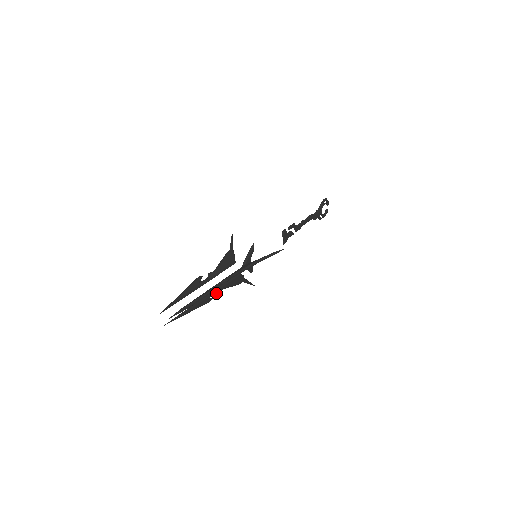
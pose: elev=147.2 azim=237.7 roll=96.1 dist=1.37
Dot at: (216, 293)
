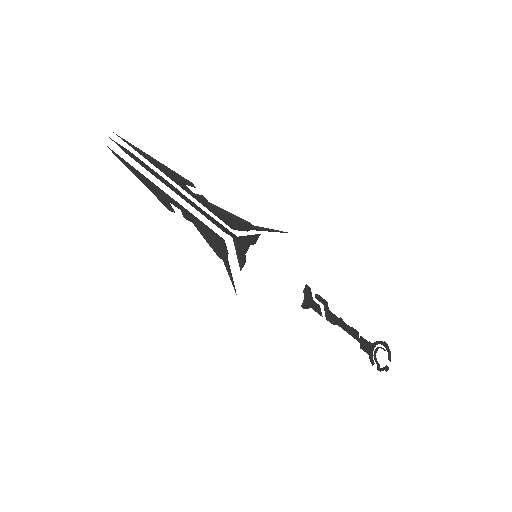
Dot at: (183, 214)
